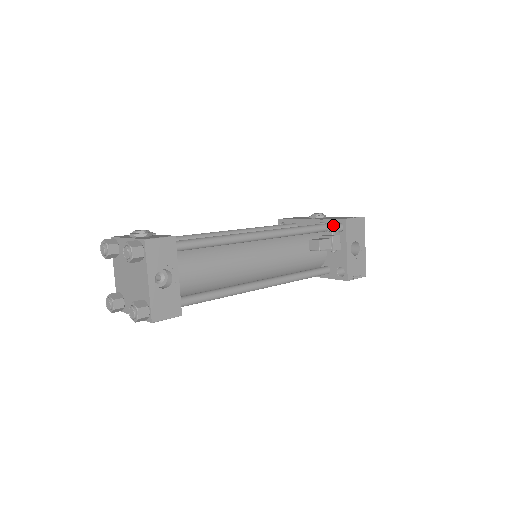
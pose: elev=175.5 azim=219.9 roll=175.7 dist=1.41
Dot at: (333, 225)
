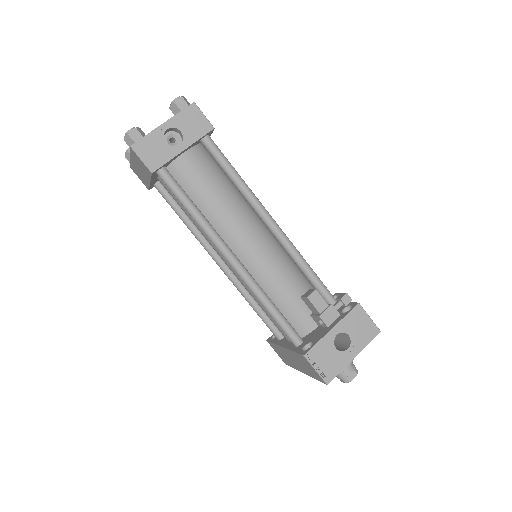
Dot at: (343, 299)
